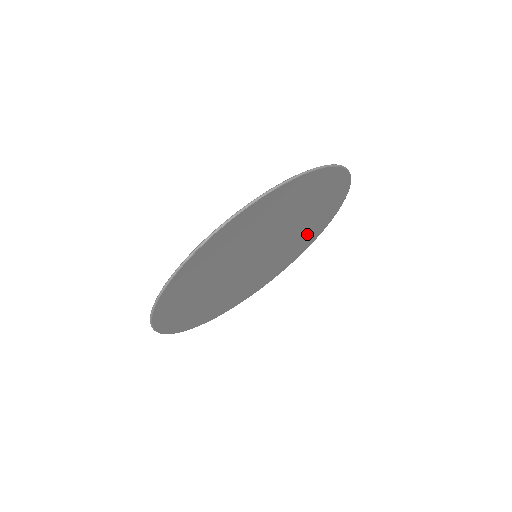
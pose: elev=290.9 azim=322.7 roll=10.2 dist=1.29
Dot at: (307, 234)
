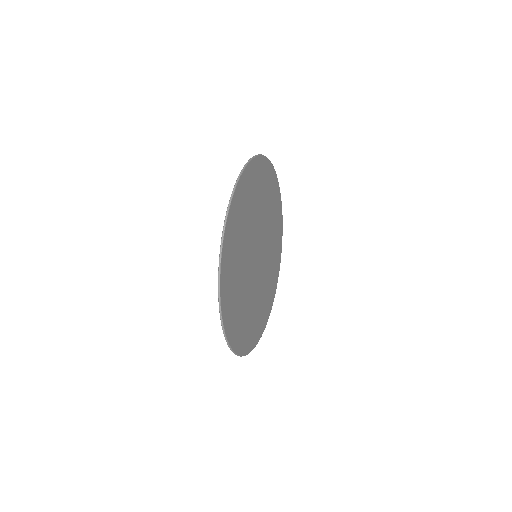
Dot at: (274, 215)
